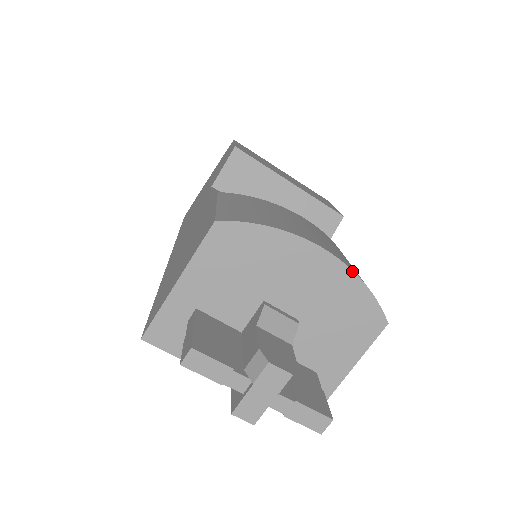
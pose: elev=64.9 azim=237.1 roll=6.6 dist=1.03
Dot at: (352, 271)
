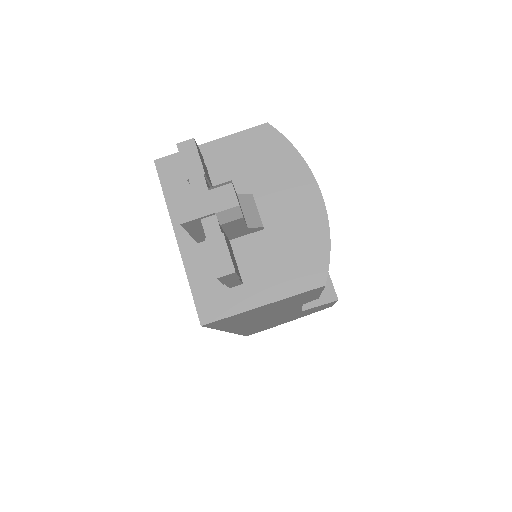
Dot at: (328, 222)
